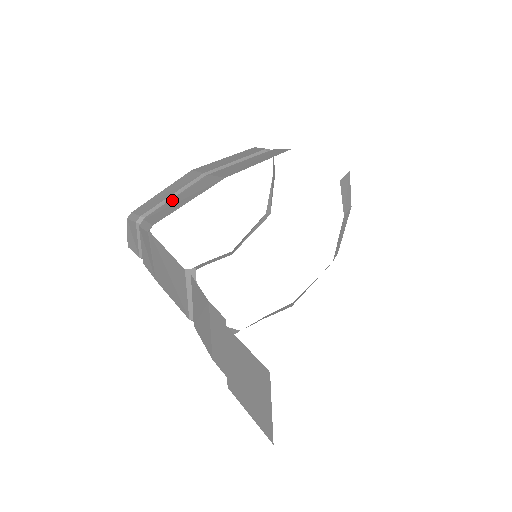
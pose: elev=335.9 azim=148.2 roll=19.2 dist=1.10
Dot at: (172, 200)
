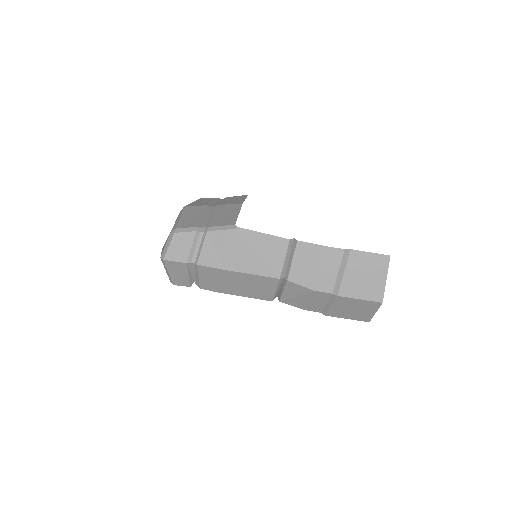
Dot at: (213, 217)
